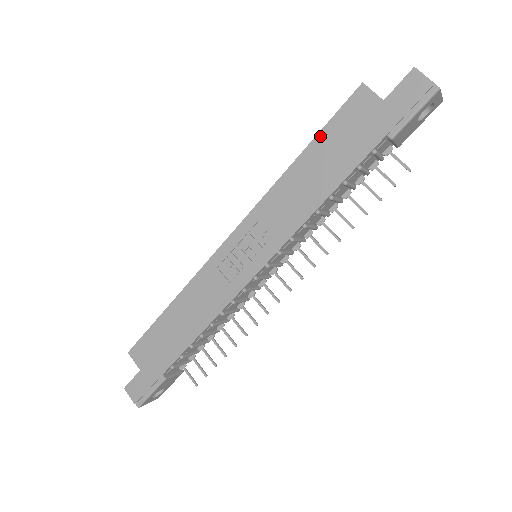
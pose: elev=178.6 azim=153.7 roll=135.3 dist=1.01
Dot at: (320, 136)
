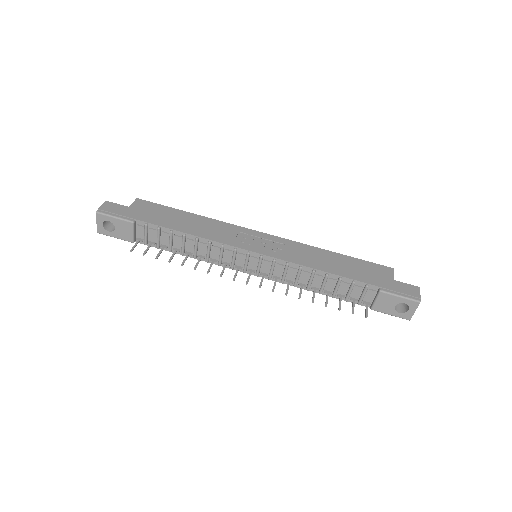
Dot at: (354, 259)
